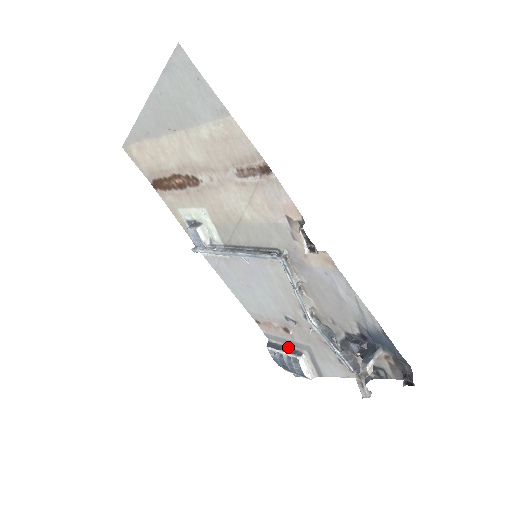
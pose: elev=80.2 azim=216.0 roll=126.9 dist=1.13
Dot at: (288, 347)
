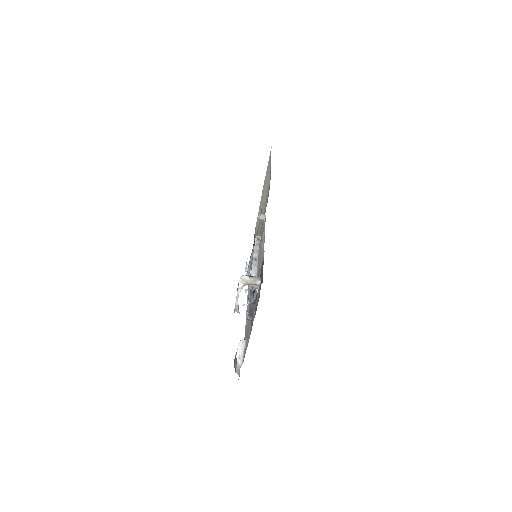
Dot at: occluded
